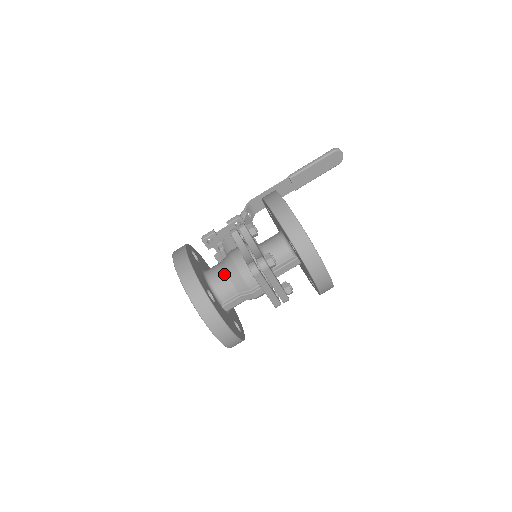
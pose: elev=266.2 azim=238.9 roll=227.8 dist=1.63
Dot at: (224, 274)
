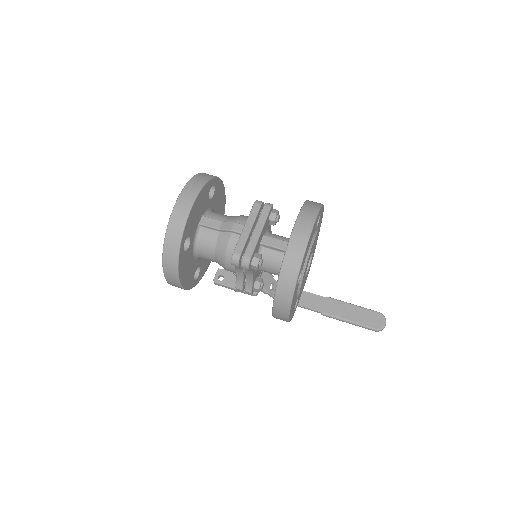
Dot at: occluded
